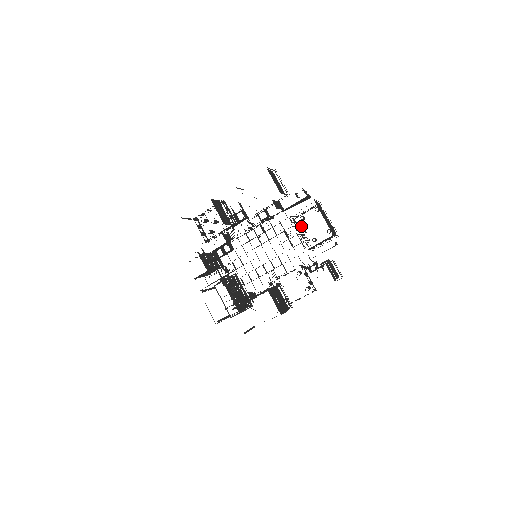
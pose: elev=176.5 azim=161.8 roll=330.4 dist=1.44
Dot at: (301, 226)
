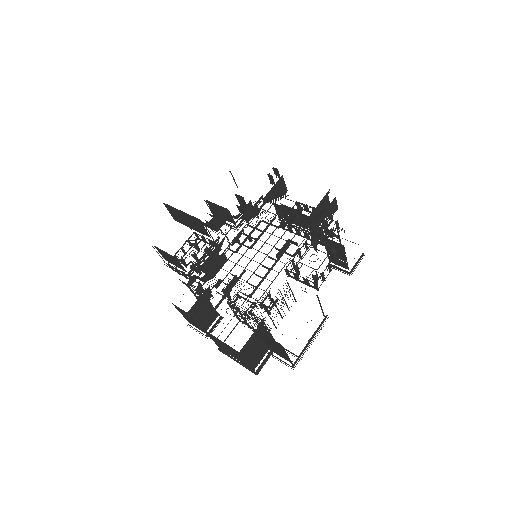
Dot at: (291, 228)
